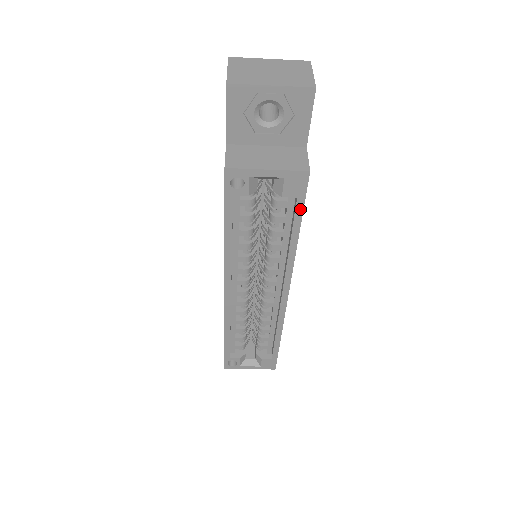
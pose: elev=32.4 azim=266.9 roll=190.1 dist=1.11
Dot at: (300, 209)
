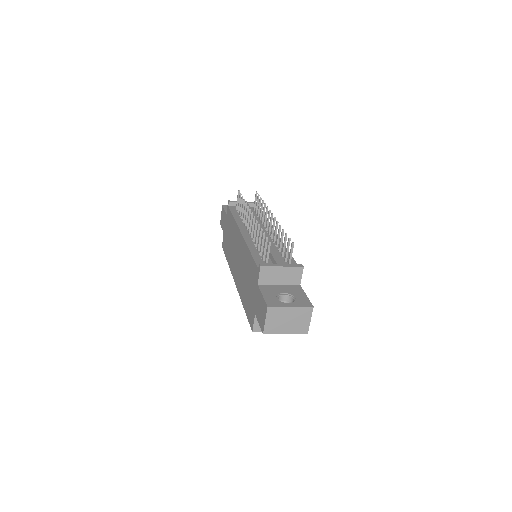
Dot at: occluded
